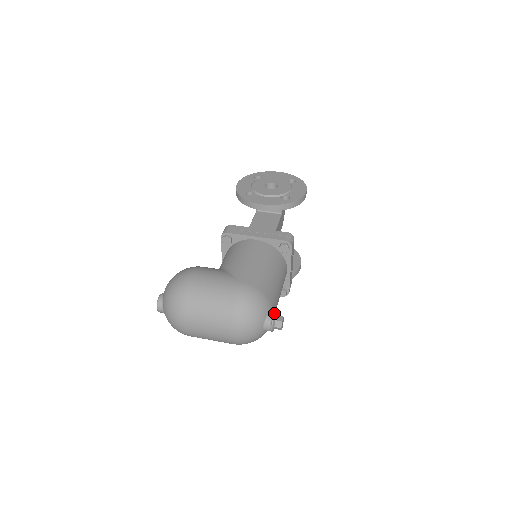
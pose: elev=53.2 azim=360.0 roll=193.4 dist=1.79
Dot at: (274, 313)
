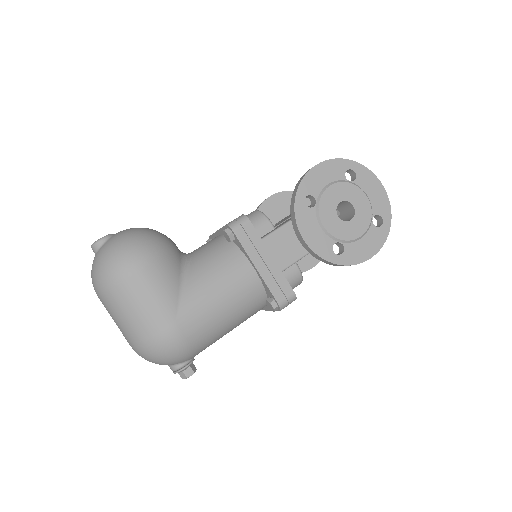
Dot at: (187, 366)
